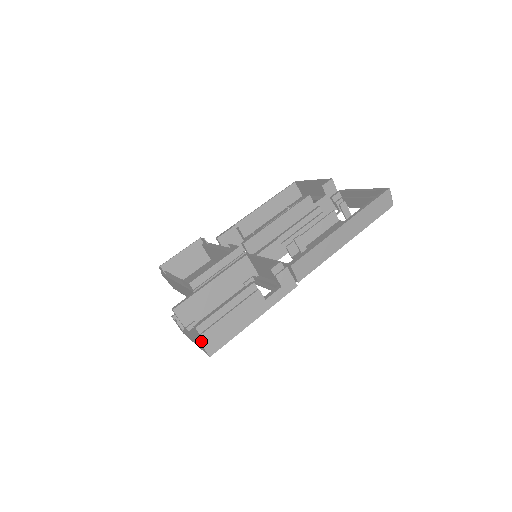
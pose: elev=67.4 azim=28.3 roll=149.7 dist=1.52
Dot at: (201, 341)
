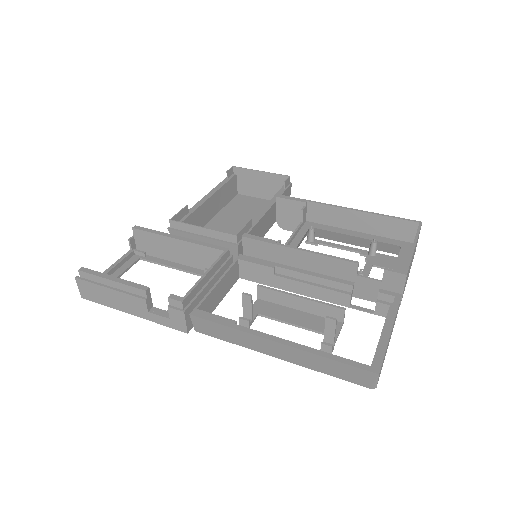
Dot at: (78, 282)
